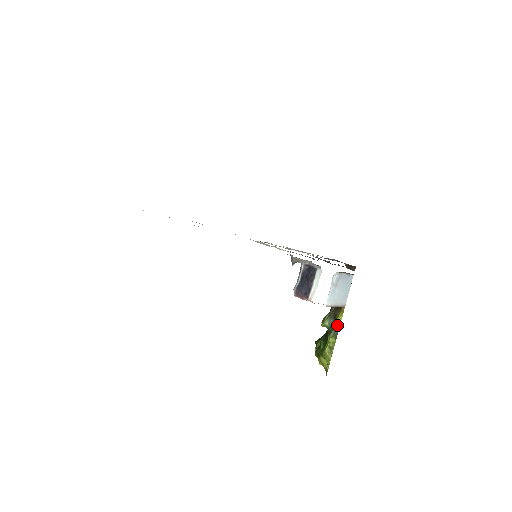
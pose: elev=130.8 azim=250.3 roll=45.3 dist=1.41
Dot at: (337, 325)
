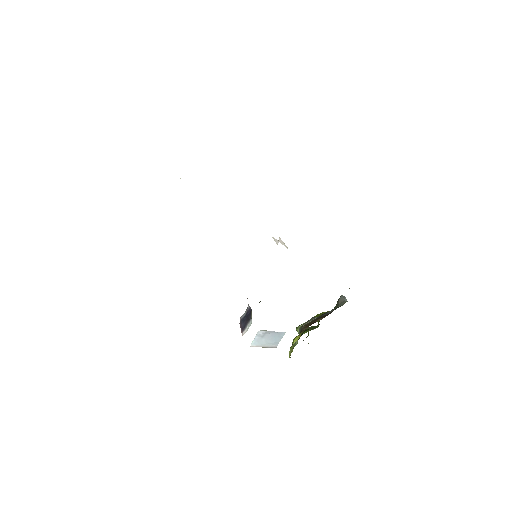
Dot at: occluded
